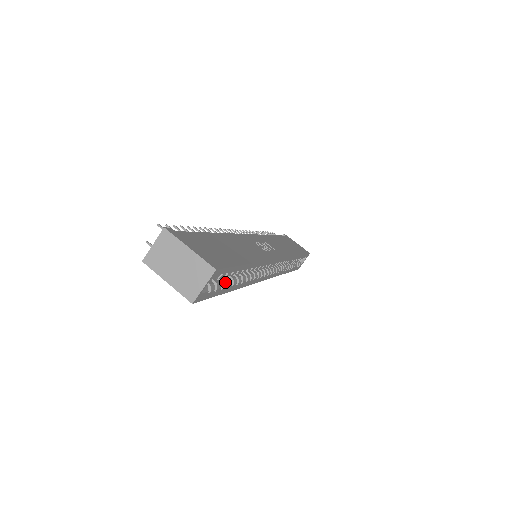
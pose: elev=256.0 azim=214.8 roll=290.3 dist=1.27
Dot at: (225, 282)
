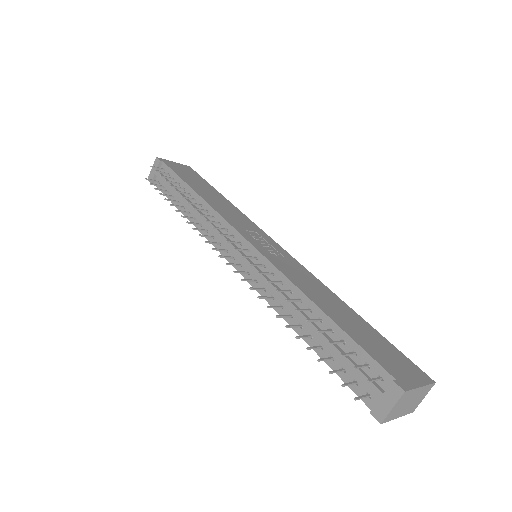
Dot at: occluded
